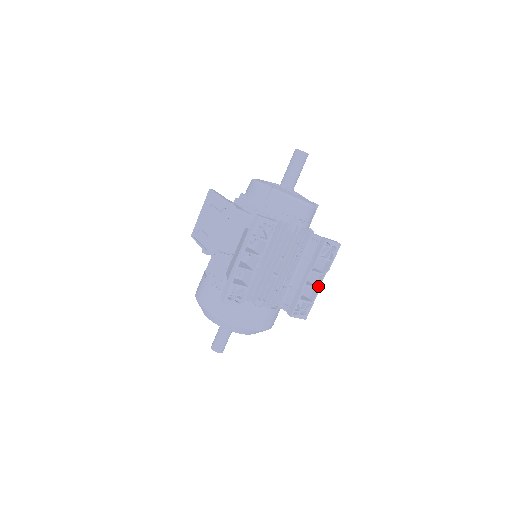
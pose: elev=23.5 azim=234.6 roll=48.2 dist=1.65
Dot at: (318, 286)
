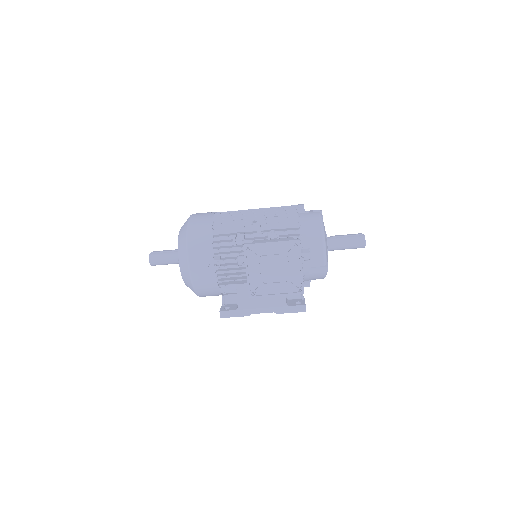
Dot at: occluded
